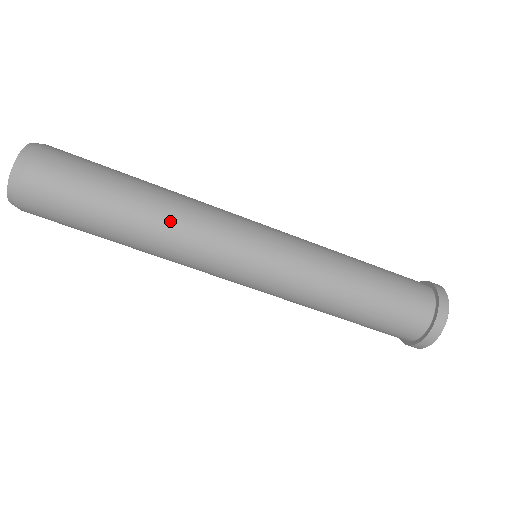
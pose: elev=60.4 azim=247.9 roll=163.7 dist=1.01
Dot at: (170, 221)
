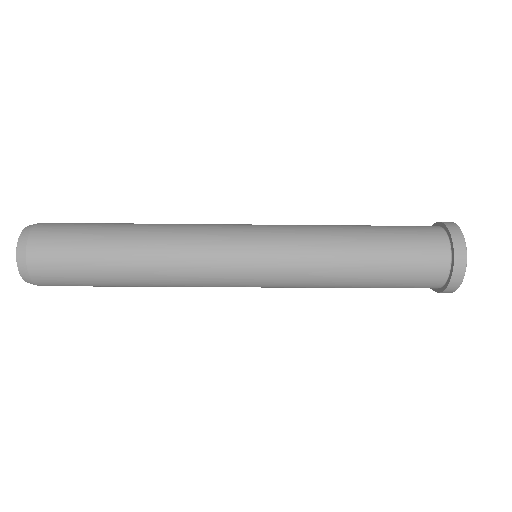
Dot at: (161, 245)
